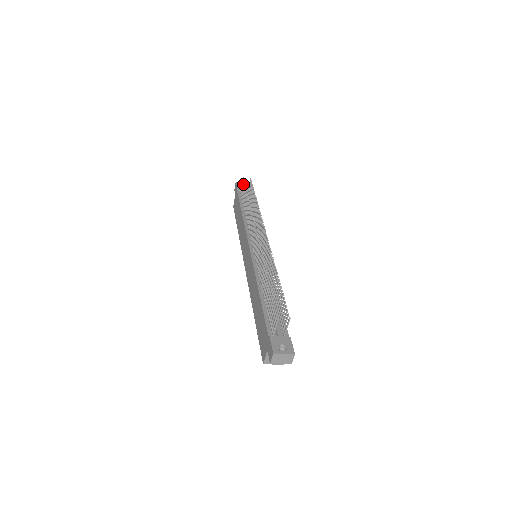
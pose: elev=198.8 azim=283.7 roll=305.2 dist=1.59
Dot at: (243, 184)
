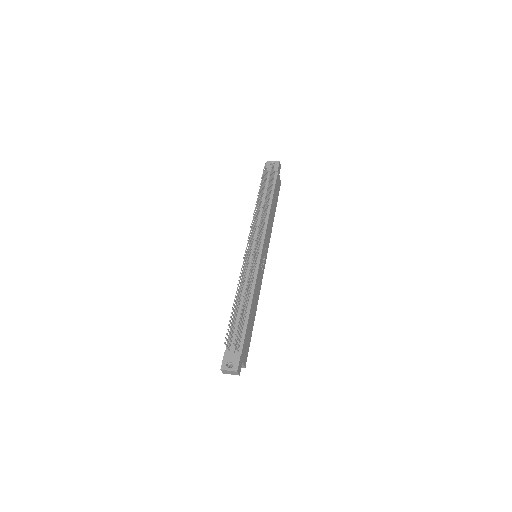
Dot at: (264, 171)
